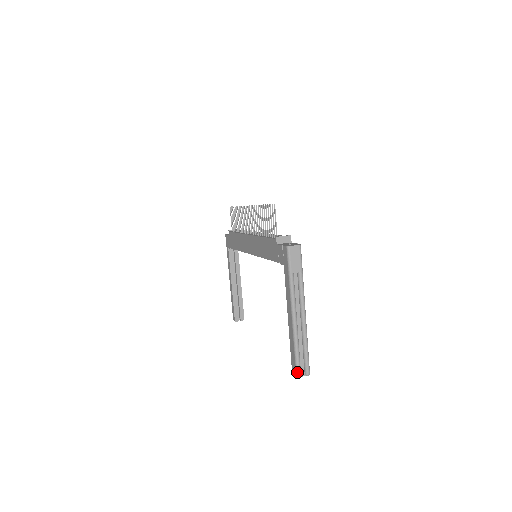
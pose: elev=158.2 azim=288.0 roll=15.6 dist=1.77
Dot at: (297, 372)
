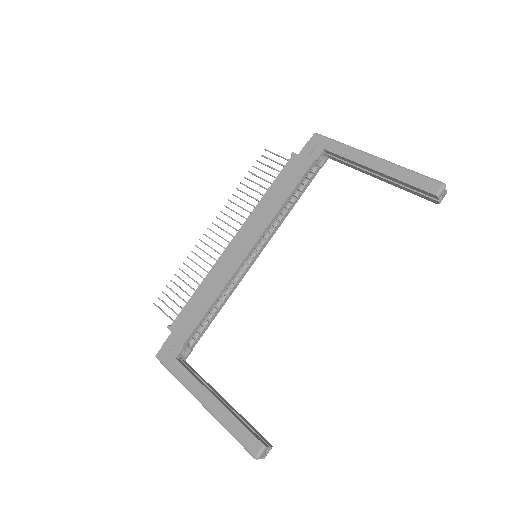
Dot at: (438, 181)
